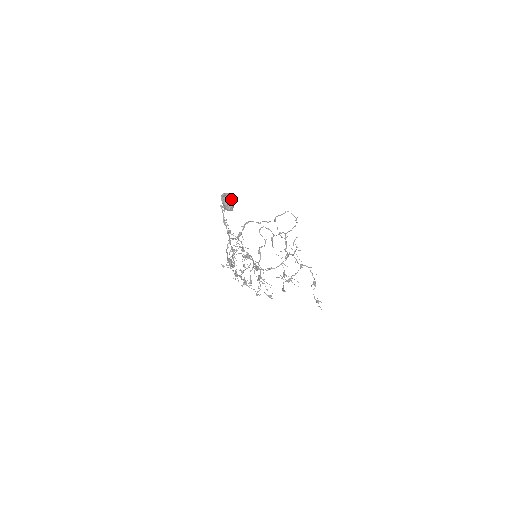
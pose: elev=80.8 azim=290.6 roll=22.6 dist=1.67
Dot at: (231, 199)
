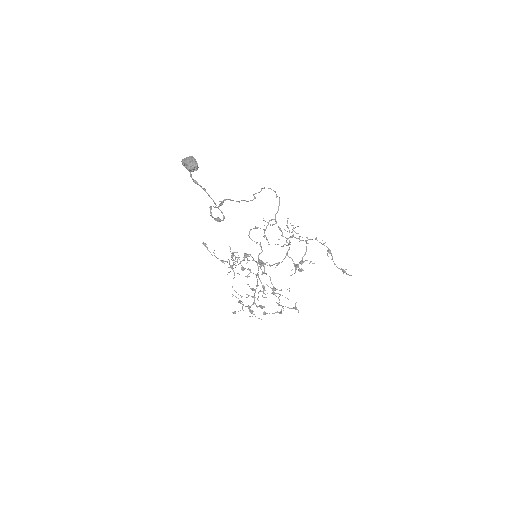
Dot at: (192, 157)
